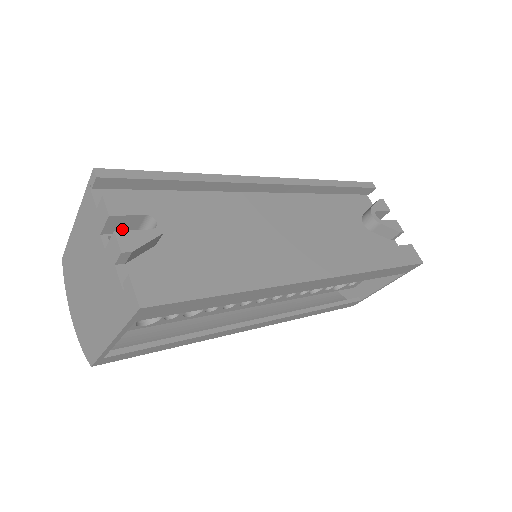
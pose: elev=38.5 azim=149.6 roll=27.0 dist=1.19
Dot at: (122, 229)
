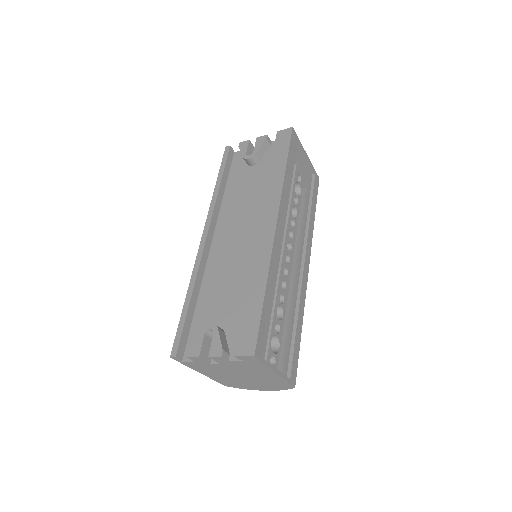
Dot at: occluded
